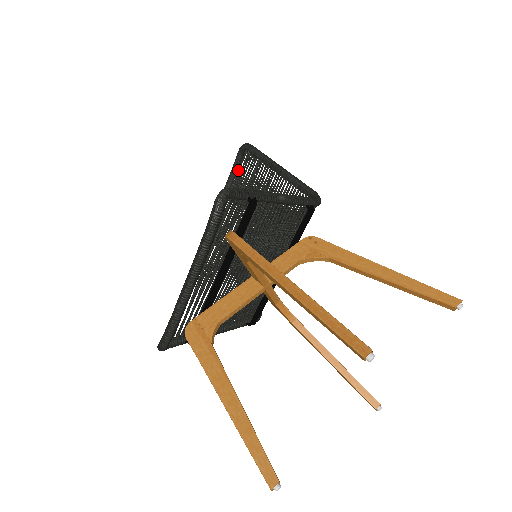
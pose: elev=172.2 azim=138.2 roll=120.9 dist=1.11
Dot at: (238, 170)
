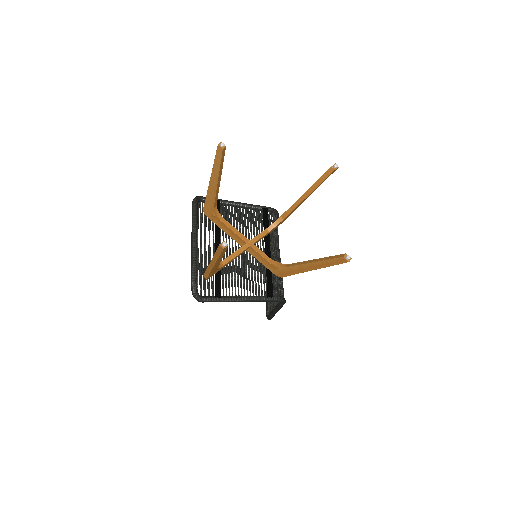
Dot at: occluded
